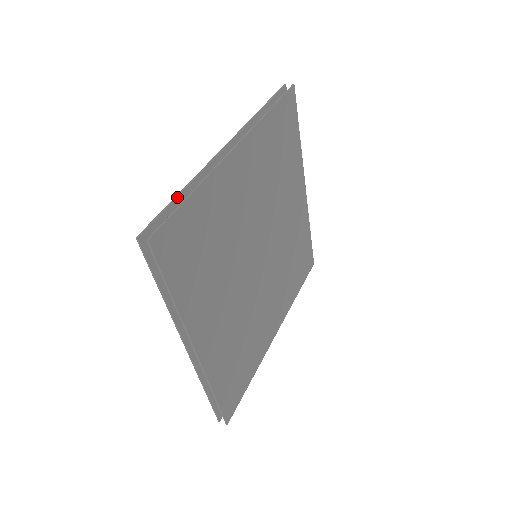
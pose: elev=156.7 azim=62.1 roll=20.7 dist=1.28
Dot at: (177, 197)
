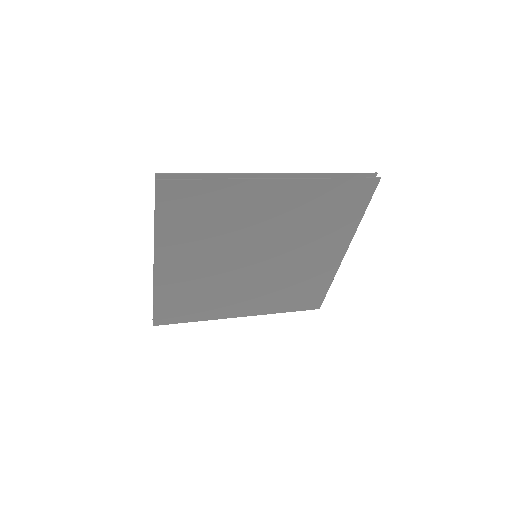
Dot at: (153, 299)
